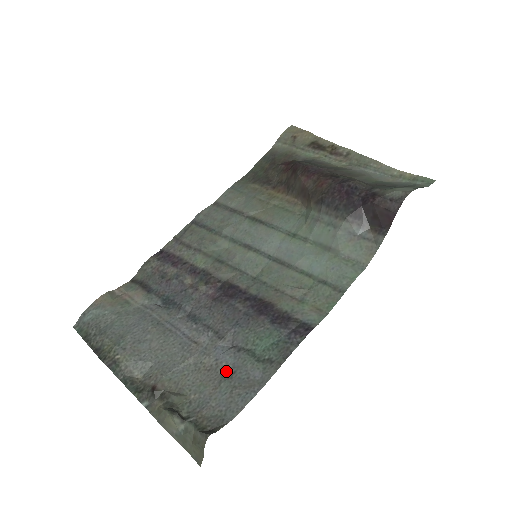
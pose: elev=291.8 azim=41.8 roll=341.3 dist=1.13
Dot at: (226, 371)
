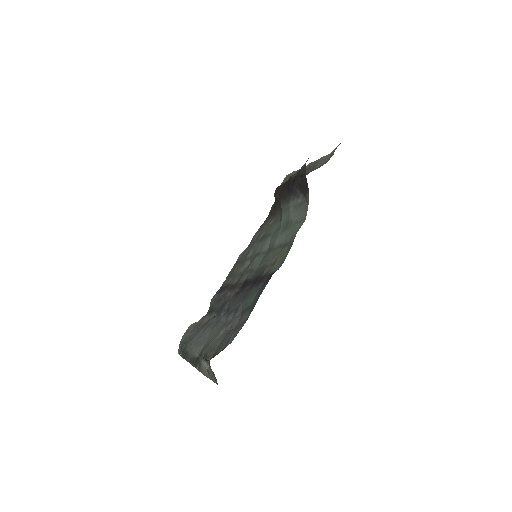
Dot at: occluded
